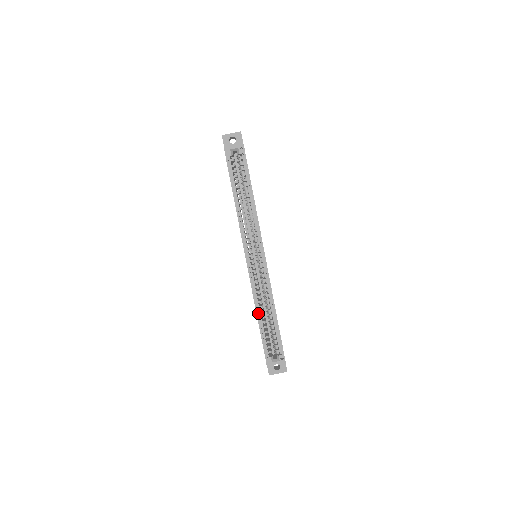
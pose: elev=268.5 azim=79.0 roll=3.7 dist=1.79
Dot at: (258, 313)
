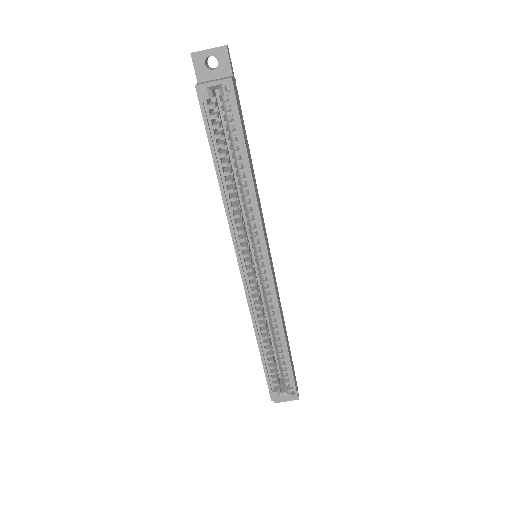
Dot at: (259, 341)
